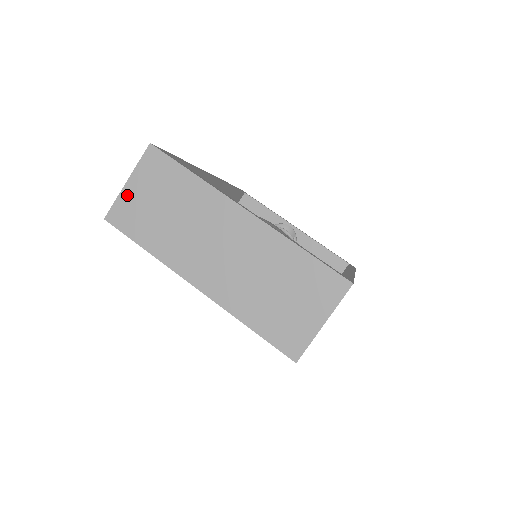
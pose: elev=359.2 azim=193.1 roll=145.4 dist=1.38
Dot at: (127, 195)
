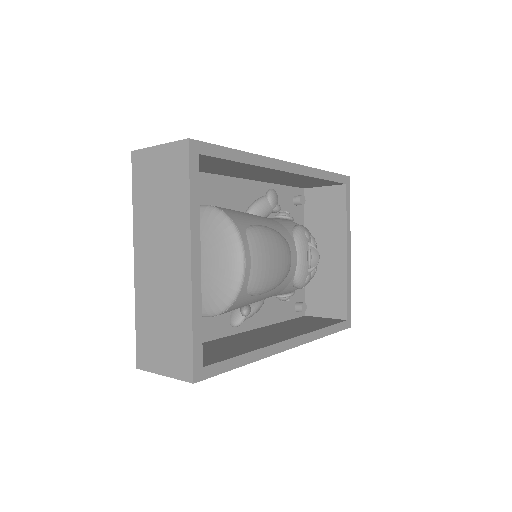
Dot at: (151, 154)
